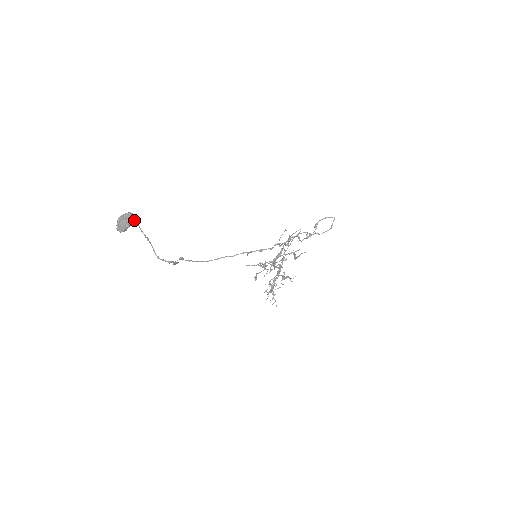
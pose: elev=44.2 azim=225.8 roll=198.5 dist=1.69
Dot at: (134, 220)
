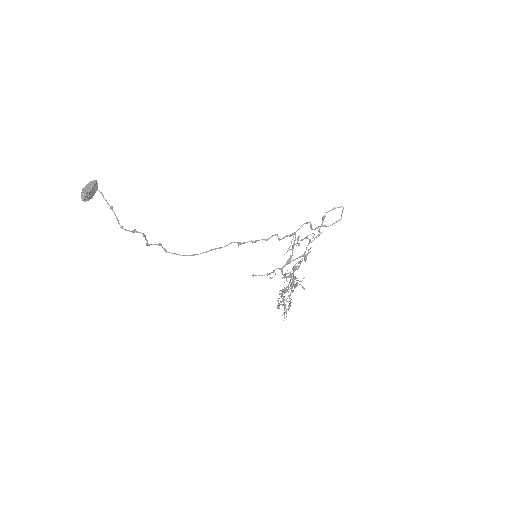
Dot at: (97, 187)
